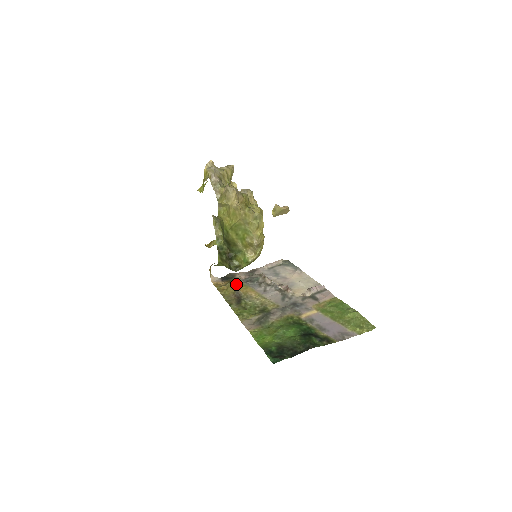
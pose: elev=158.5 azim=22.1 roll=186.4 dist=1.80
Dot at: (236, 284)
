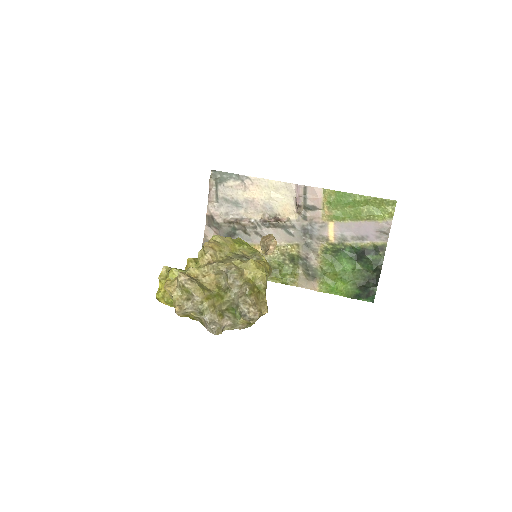
Dot at: occluded
